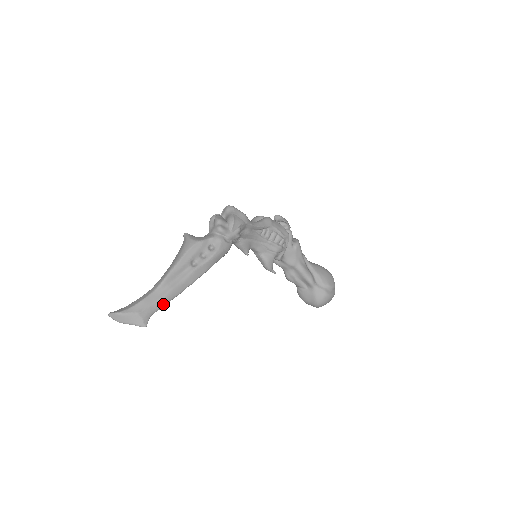
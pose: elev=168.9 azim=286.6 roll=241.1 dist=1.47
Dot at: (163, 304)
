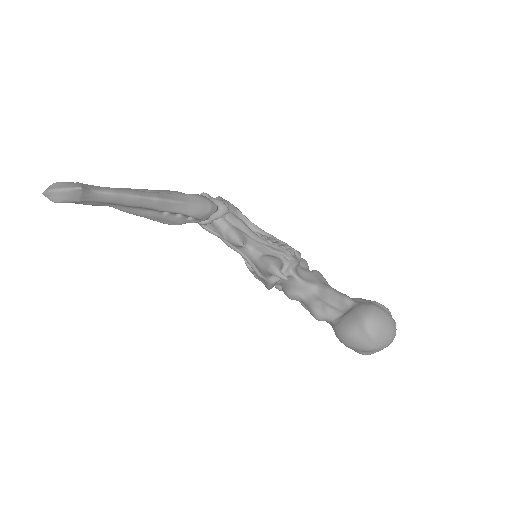
Dot at: (114, 191)
